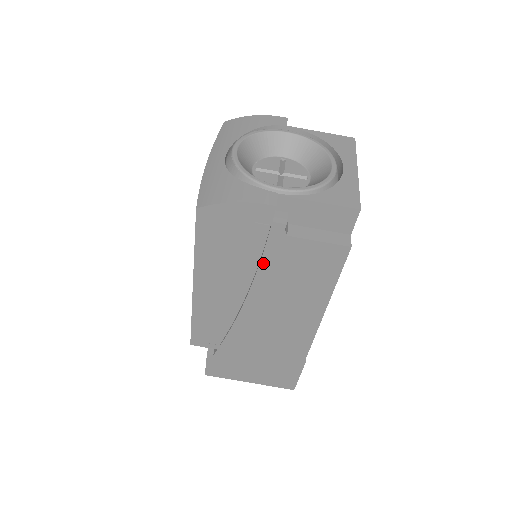
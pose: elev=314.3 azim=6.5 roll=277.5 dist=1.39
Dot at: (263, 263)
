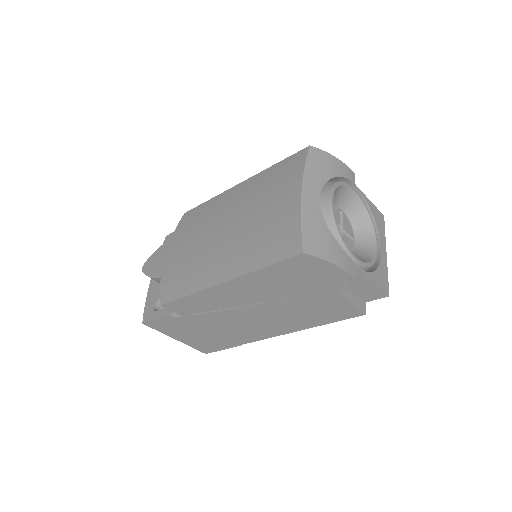
Dot at: (300, 296)
